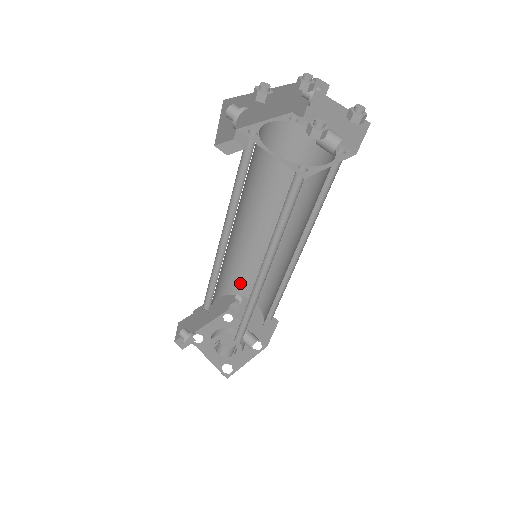
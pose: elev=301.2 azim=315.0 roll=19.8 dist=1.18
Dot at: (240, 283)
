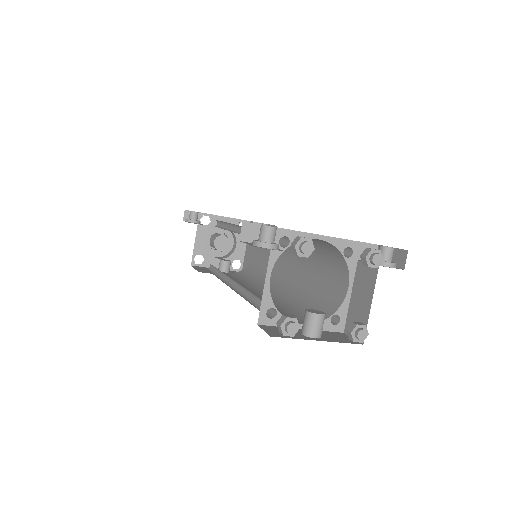
Dot at: occluded
